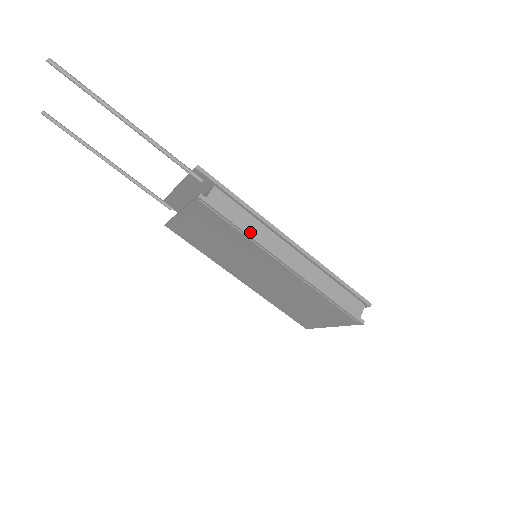
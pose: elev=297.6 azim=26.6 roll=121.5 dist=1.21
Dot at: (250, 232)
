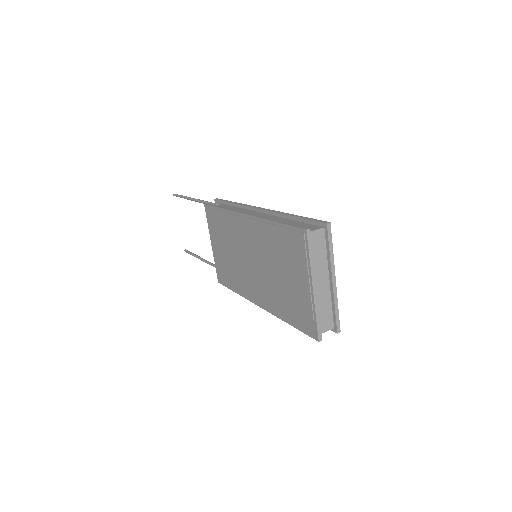
Dot at: (228, 208)
